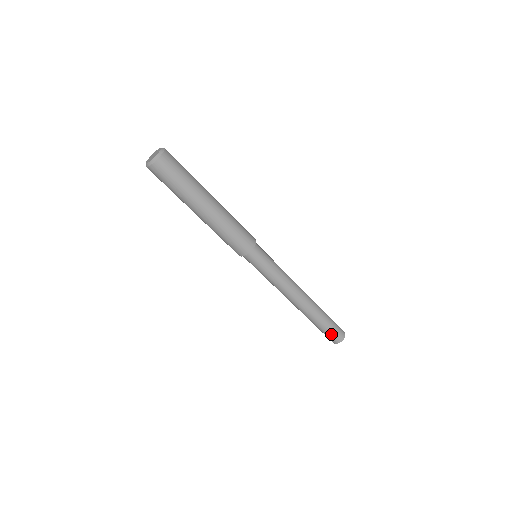
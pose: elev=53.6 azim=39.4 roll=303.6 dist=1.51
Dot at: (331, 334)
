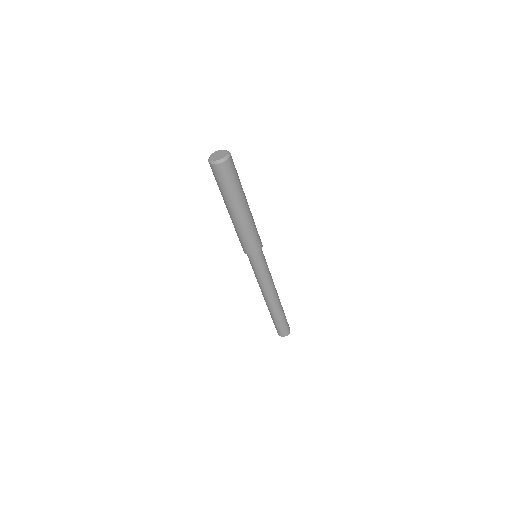
Dot at: (277, 328)
